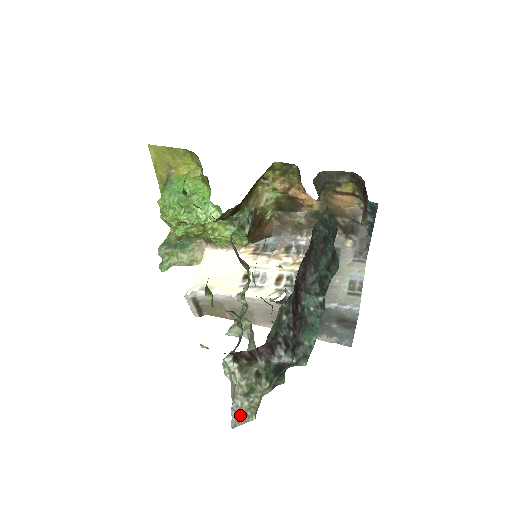
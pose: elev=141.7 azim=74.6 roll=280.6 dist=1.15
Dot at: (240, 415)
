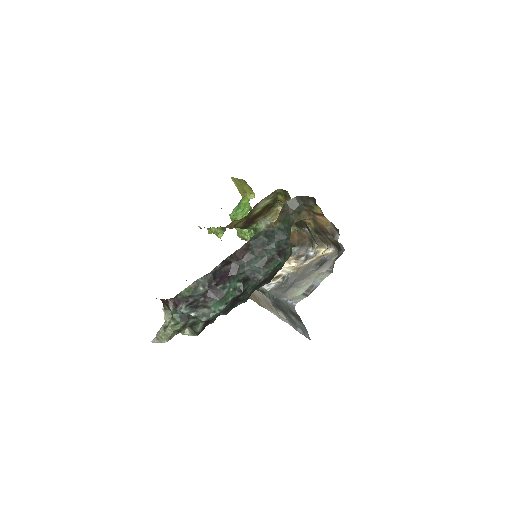
Dot at: (158, 337)
